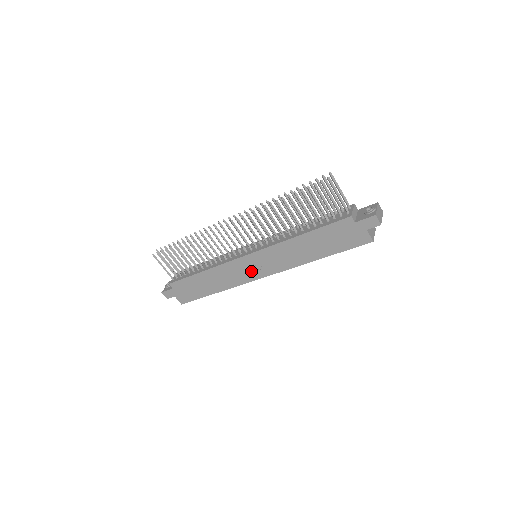
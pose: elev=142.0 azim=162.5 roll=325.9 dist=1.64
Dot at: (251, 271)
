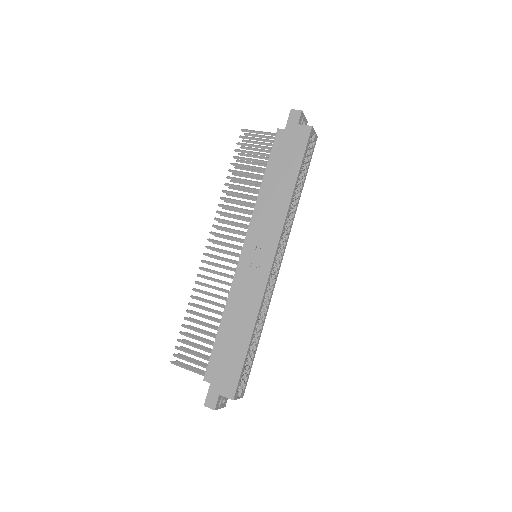
Dot at: (258, 266)
